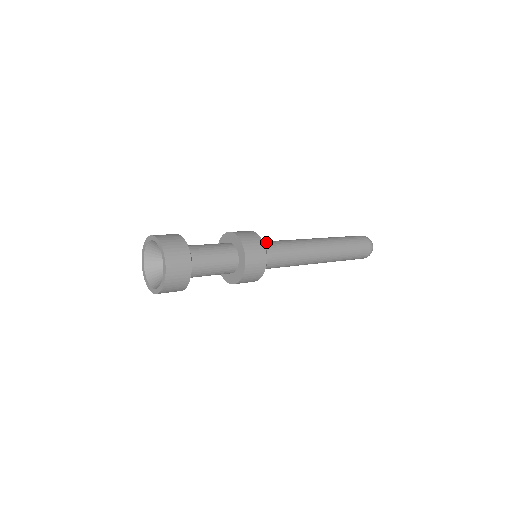
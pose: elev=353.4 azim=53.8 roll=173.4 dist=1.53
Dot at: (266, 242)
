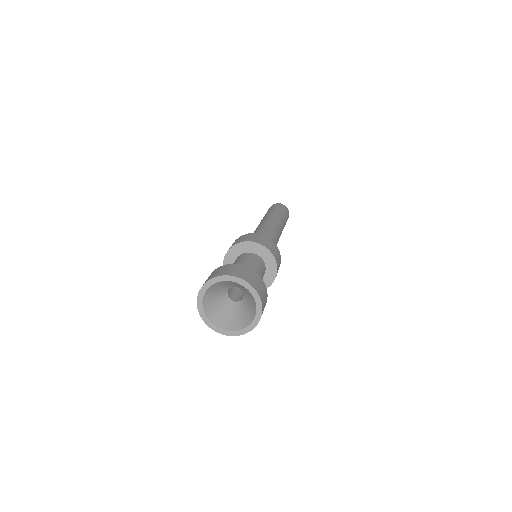
Dot at: occluded
